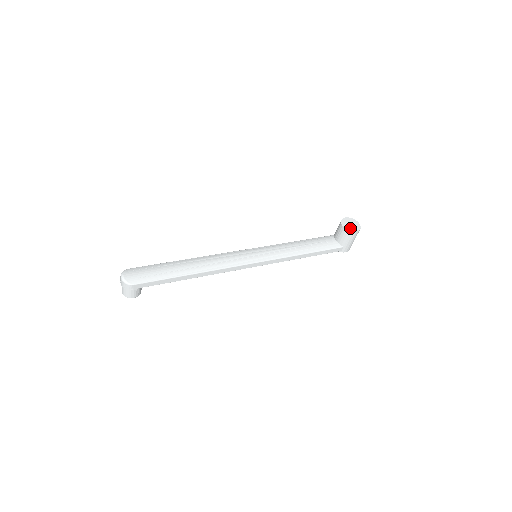
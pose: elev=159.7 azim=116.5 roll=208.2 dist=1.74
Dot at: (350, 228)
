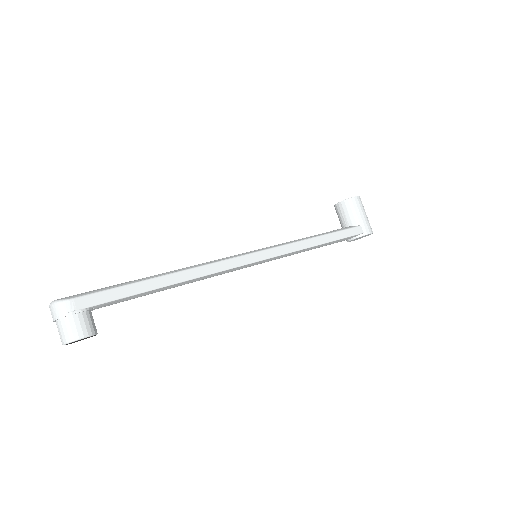
Dot at: (348, 199)
